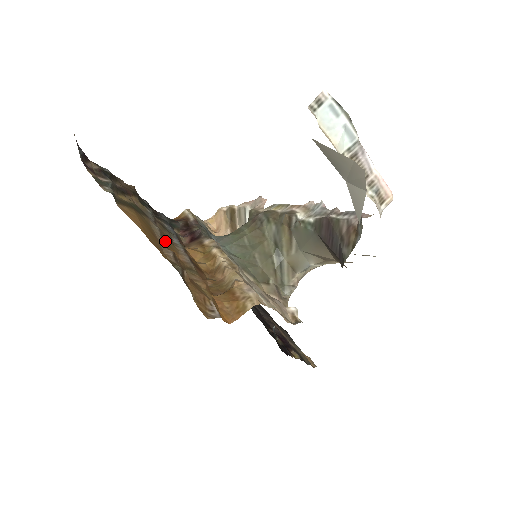
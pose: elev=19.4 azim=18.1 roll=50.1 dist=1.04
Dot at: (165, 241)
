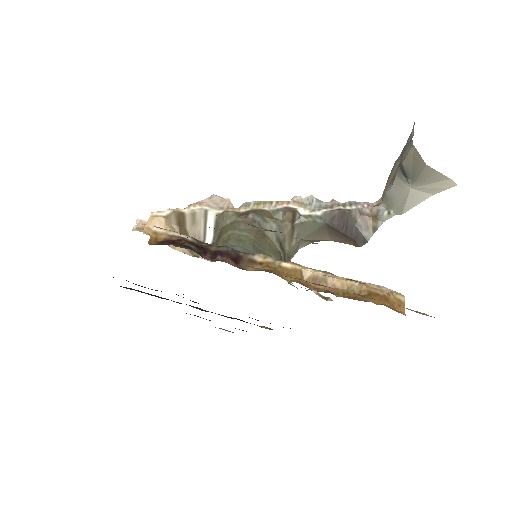
Dot at: occluded
